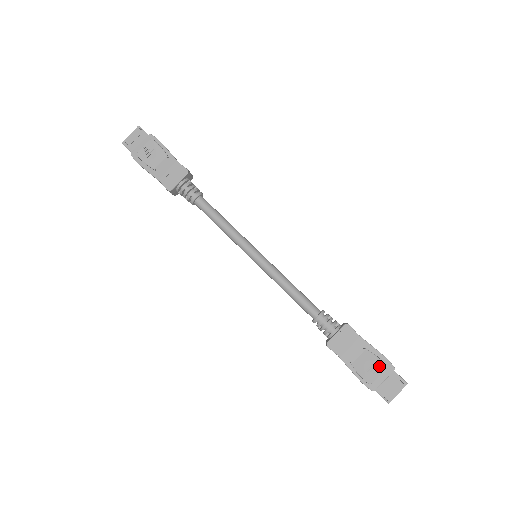
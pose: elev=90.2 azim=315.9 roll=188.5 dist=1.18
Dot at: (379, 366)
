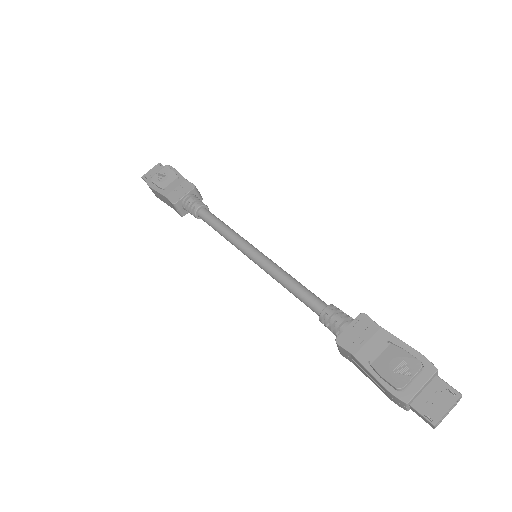
Dot at: (411, 363)
